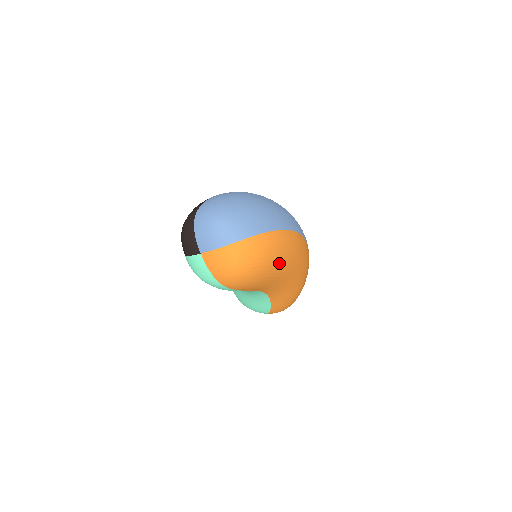
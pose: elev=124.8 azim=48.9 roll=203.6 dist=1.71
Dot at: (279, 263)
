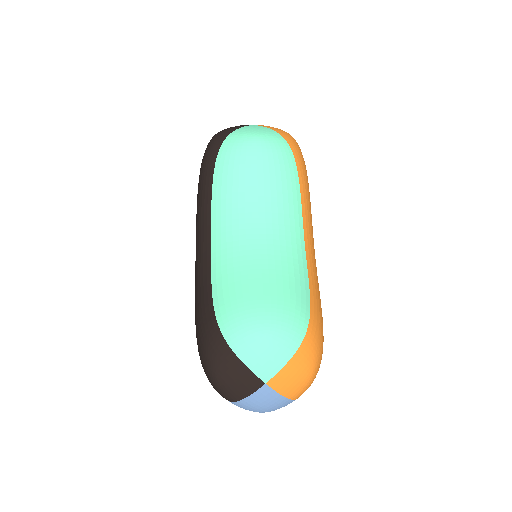
Dot at: occluded
